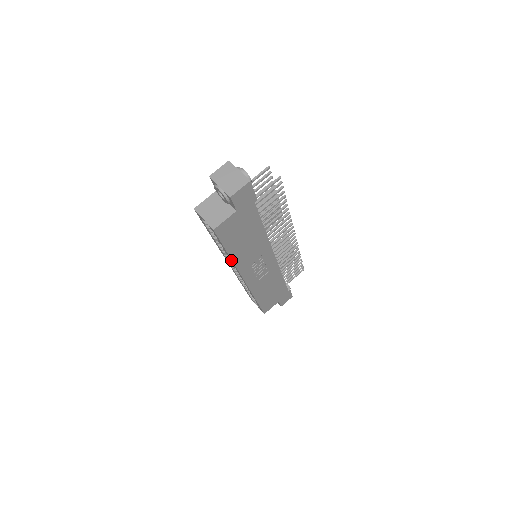
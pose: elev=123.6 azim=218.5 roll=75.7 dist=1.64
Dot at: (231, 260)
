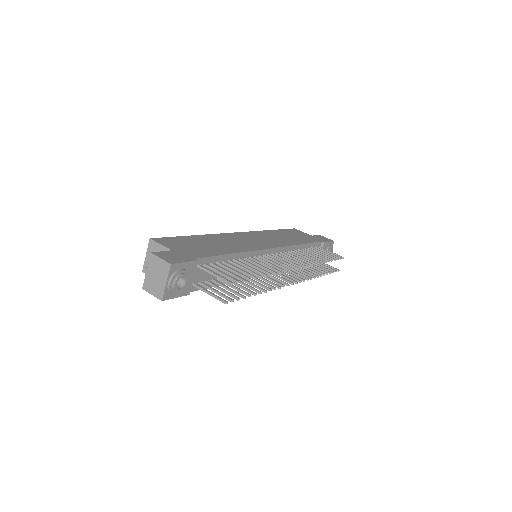
Dot at: occluded
